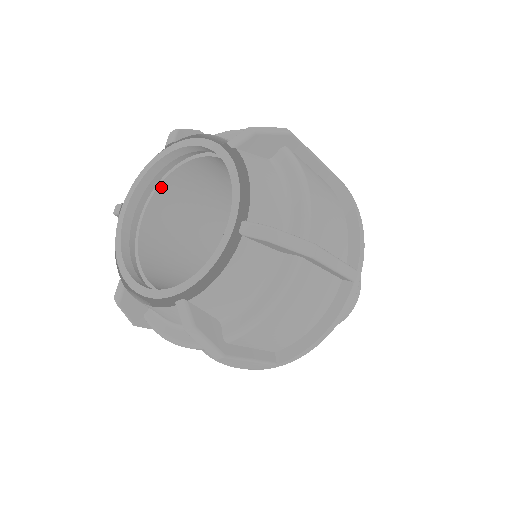
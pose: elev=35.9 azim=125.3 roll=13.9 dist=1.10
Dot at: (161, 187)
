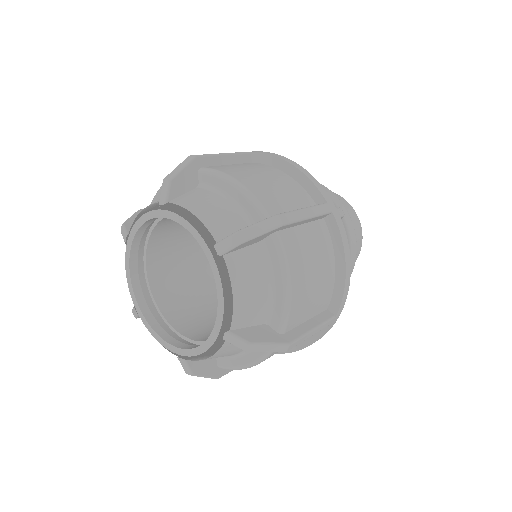
Dot at: (161, 221)
